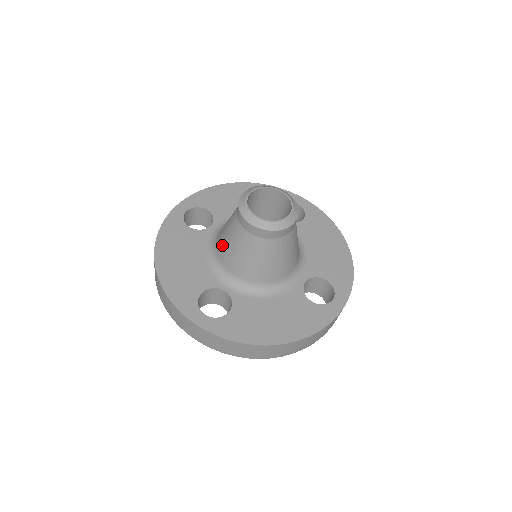
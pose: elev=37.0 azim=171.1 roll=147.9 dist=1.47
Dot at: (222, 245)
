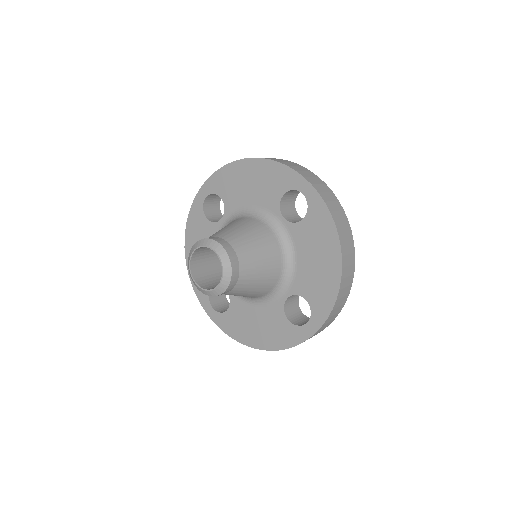
Dot at: occluded
